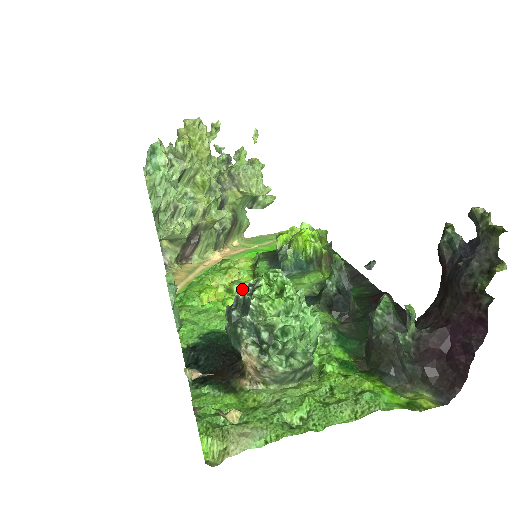
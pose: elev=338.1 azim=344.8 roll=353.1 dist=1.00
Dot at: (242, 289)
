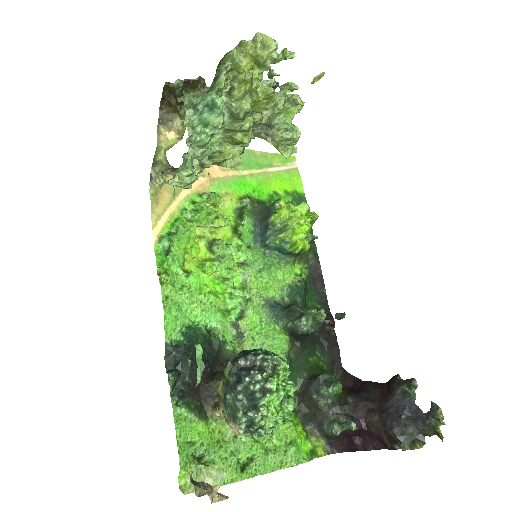
Dot at: (253, 374)
